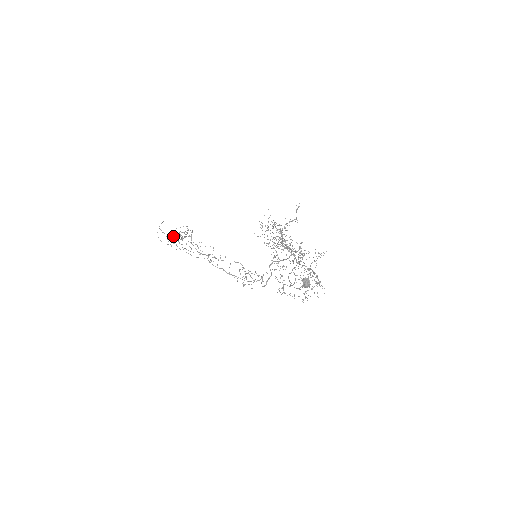
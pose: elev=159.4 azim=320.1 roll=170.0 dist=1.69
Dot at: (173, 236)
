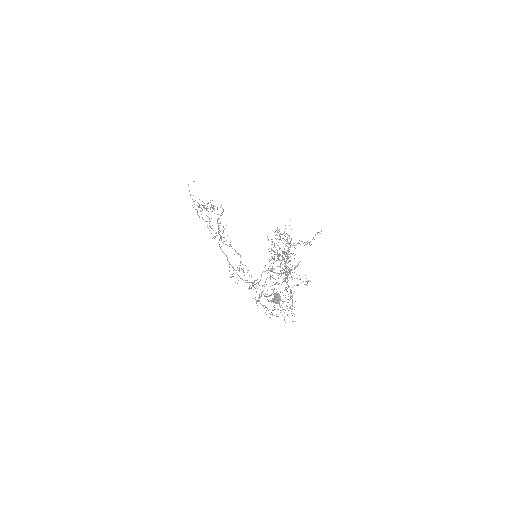
Dot at: (204, 205)
